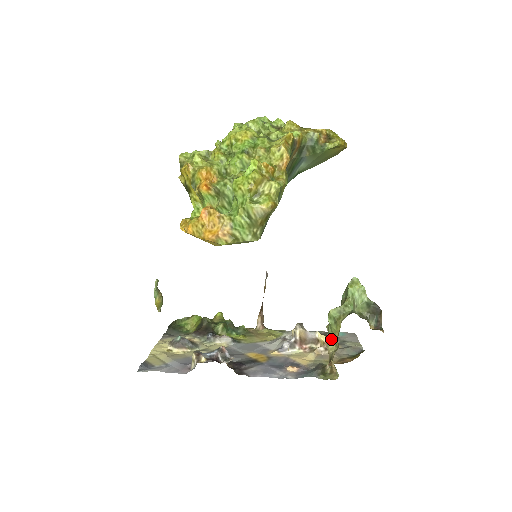
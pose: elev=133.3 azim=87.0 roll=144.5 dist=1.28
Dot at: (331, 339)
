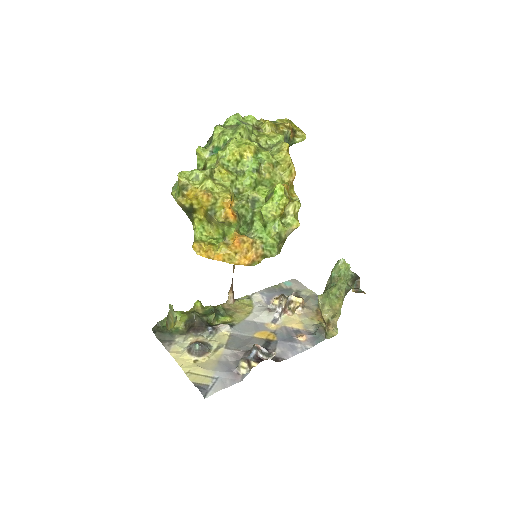
Dot at: (328, 307)
